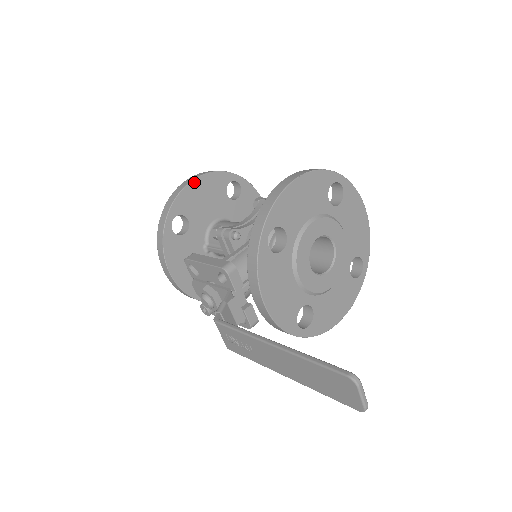
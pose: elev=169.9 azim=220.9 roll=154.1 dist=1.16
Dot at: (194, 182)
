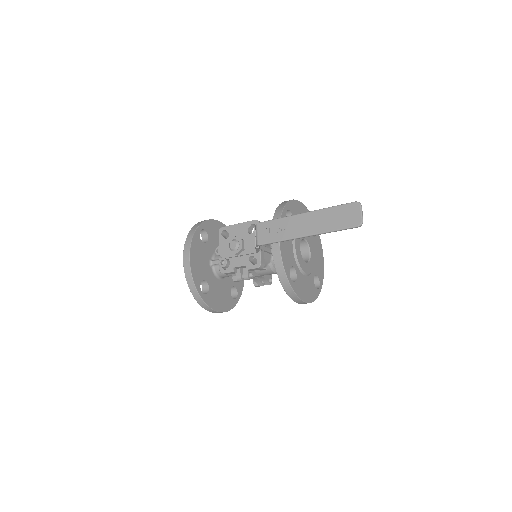
Dot at: (217, 222)
